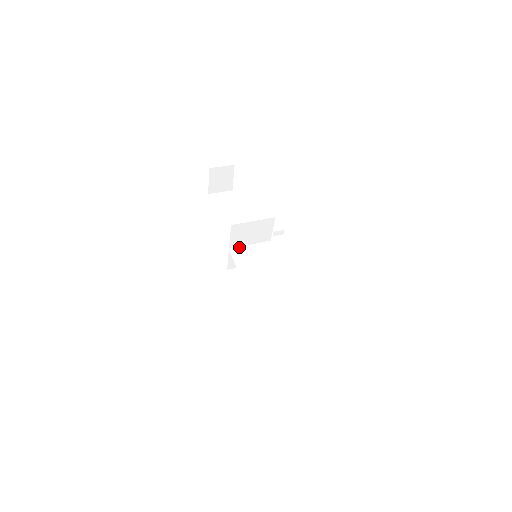
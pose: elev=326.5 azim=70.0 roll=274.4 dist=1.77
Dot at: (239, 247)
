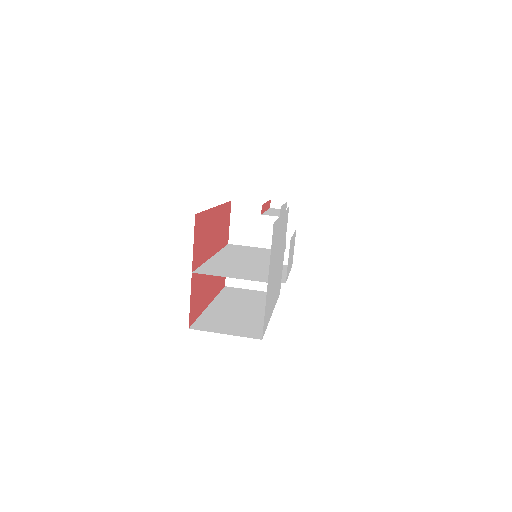
Dot at: (241, 245)
